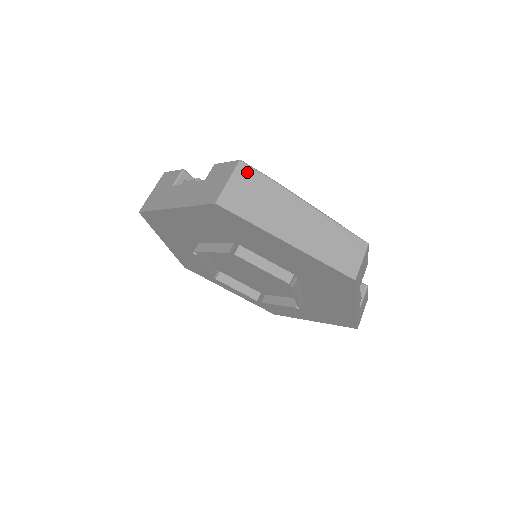
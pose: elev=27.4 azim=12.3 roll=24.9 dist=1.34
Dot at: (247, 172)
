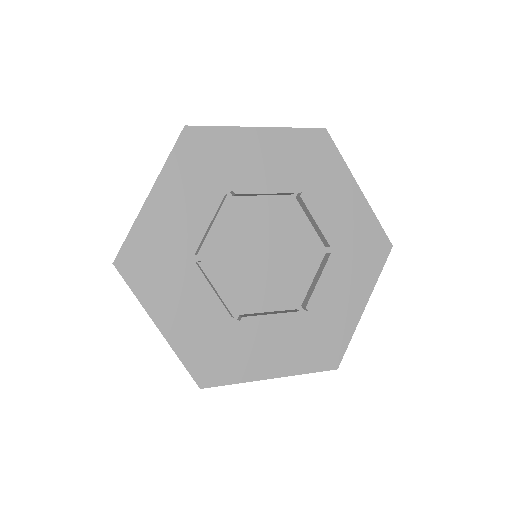
Dot at: occluded
